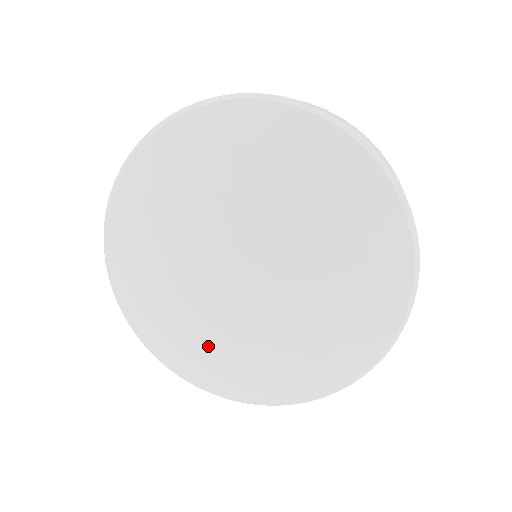
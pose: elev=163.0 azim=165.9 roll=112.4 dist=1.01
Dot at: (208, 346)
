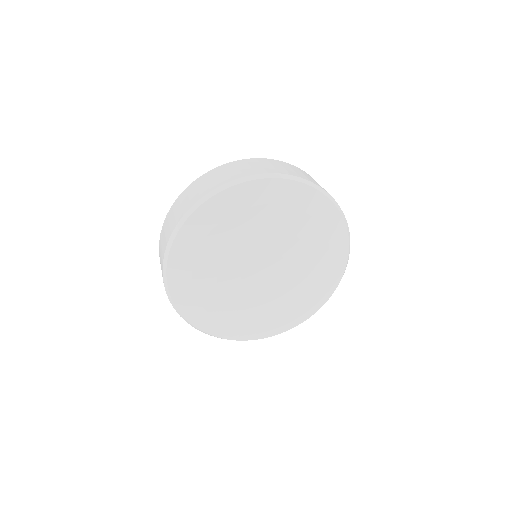
Dot at: (270, 315)
